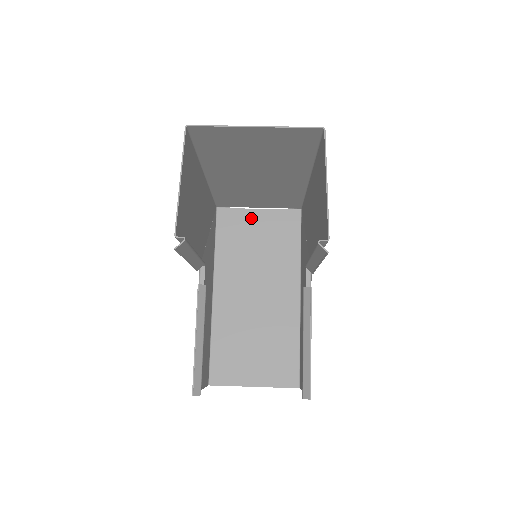
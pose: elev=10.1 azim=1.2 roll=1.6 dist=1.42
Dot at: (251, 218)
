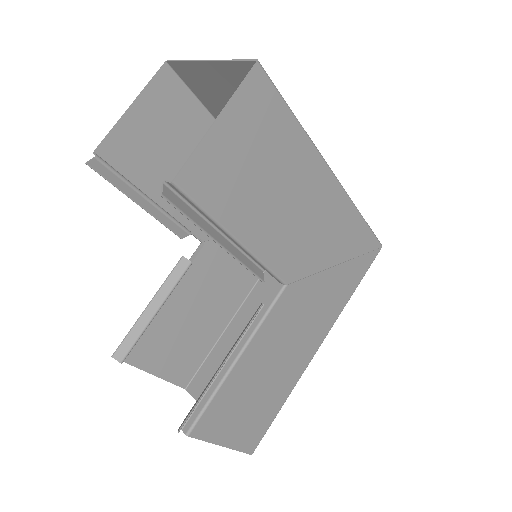
Dot at: occluded
